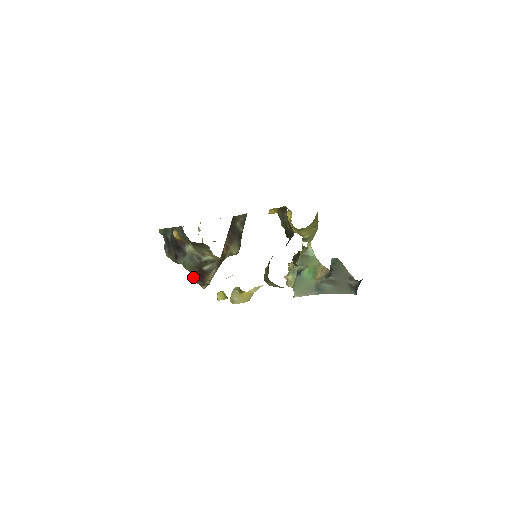
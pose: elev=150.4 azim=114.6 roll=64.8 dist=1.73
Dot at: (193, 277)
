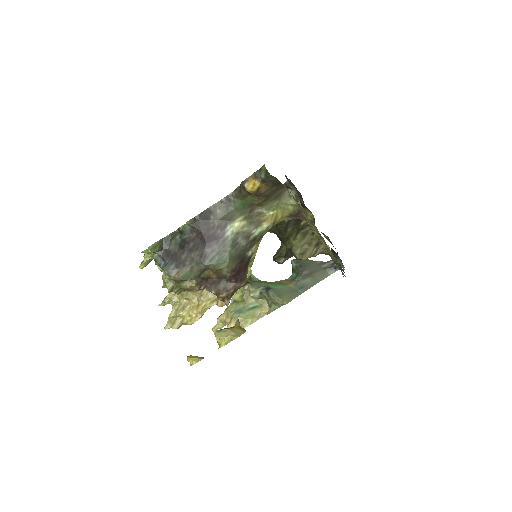
Dot at: (215, 291)
